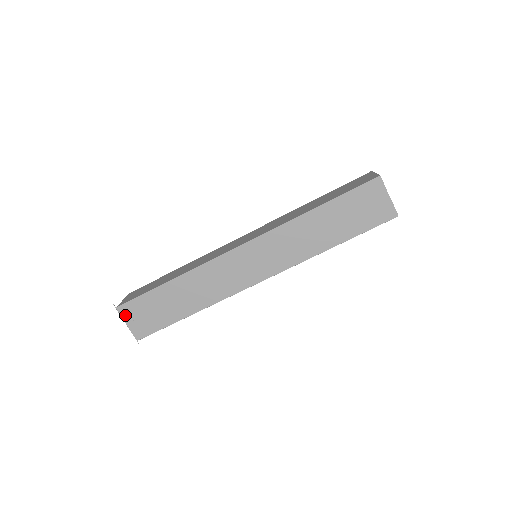
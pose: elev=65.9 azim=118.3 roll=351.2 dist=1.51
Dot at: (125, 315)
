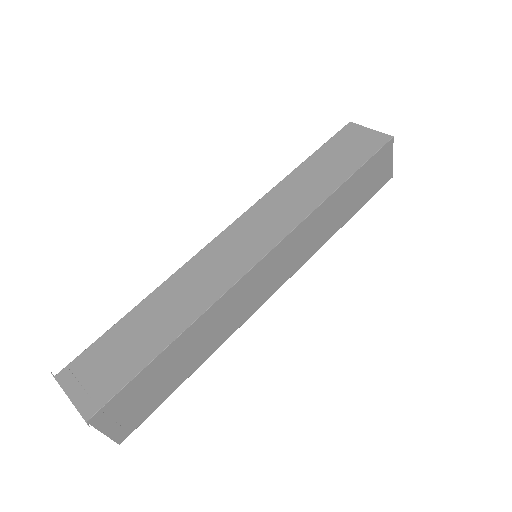
Dot at: (68, 382)
